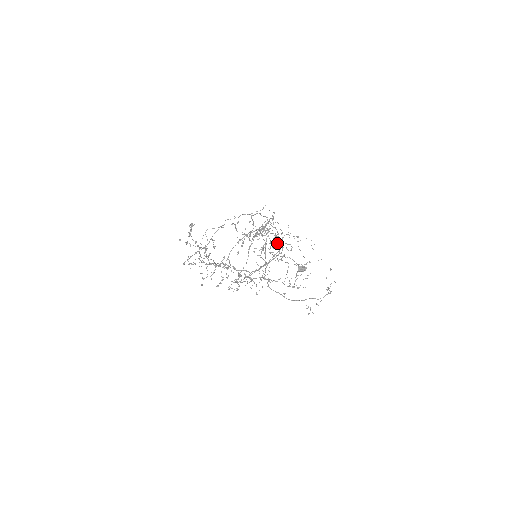
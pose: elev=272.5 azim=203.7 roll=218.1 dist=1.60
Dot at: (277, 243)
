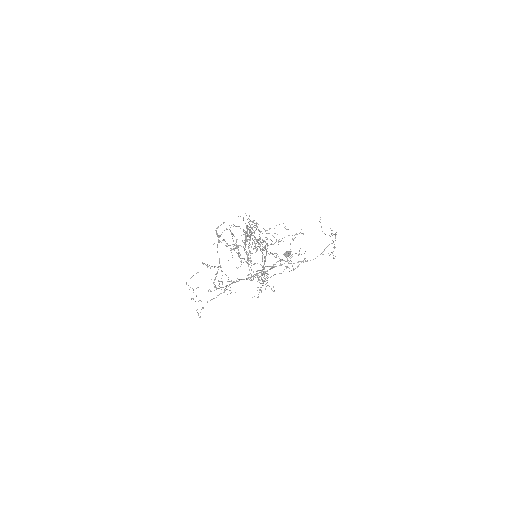
Dot at: occluded
